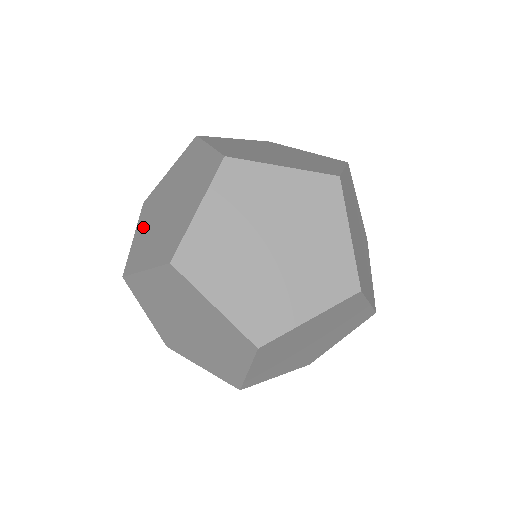
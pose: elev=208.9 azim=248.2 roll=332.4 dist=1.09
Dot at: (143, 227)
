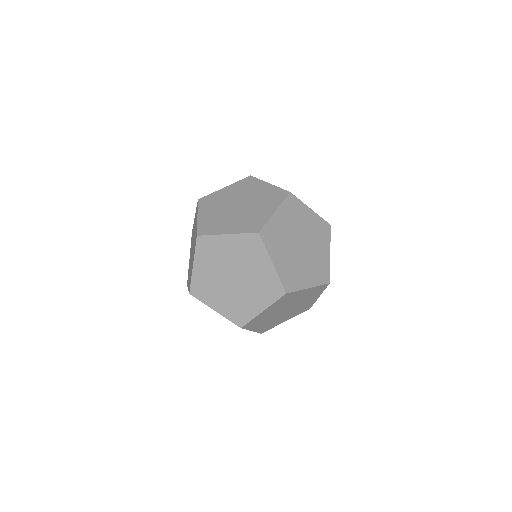
Dot at: (204, 268)
